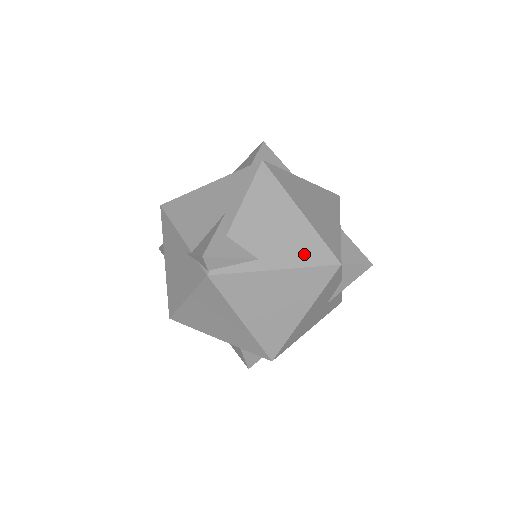
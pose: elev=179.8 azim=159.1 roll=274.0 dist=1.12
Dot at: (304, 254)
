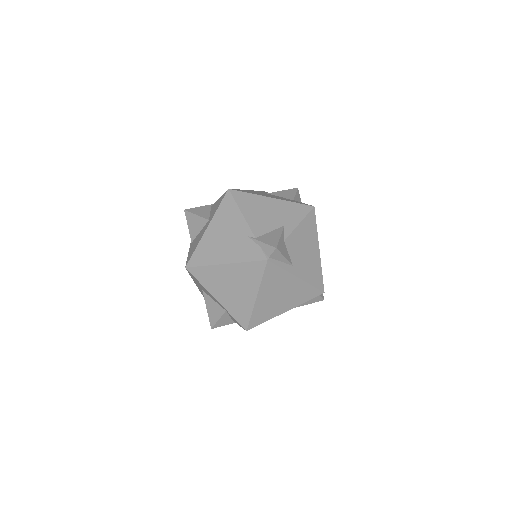
Dot at: (312, 276)
